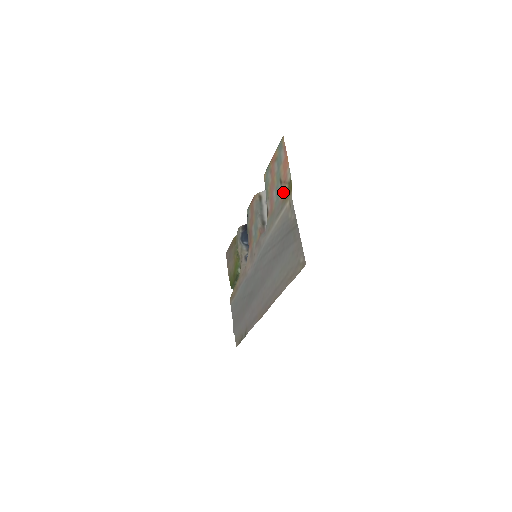
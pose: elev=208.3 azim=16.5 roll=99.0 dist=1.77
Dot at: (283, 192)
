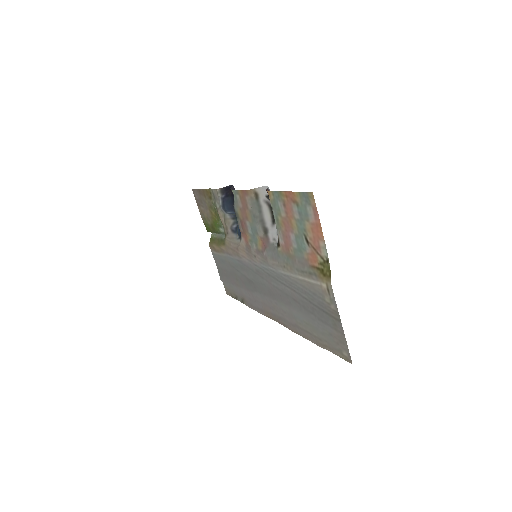
Dot at: (312, 257)
